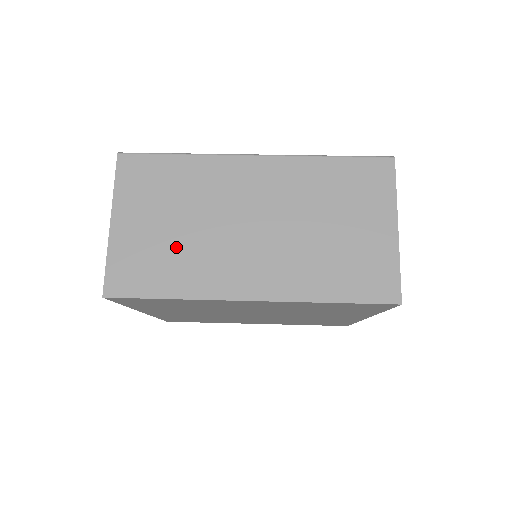
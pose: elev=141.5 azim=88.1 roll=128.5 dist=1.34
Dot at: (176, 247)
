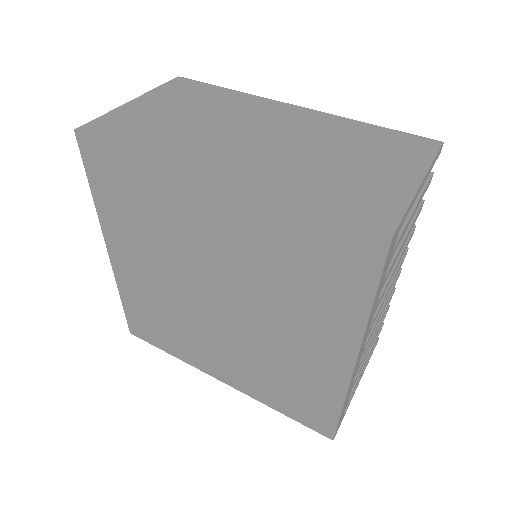
Dot at: (172, 126)
